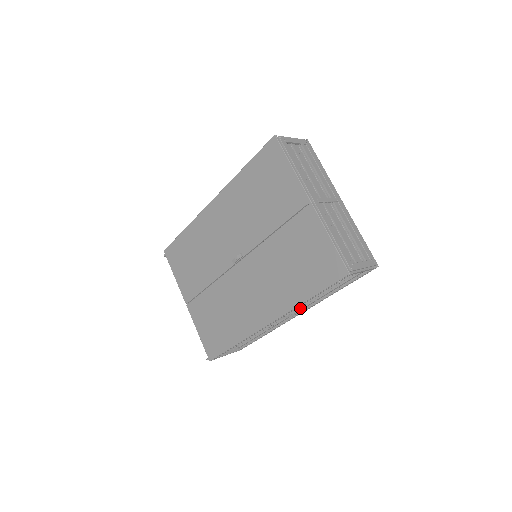
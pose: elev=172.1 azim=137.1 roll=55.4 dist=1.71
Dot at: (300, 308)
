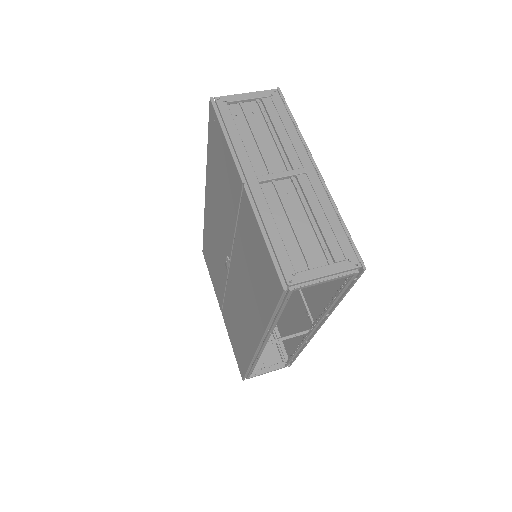
Dot at: (314, 323)
